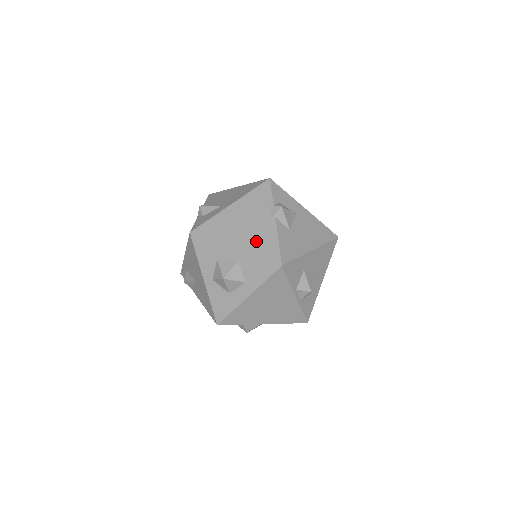
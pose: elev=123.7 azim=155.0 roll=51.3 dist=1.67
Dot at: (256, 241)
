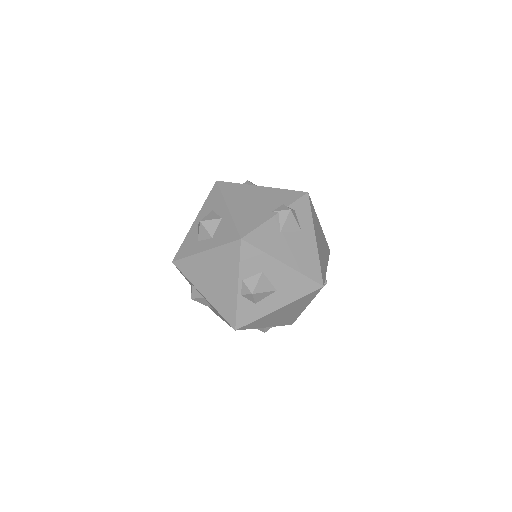
Dot at: (246, 214)
